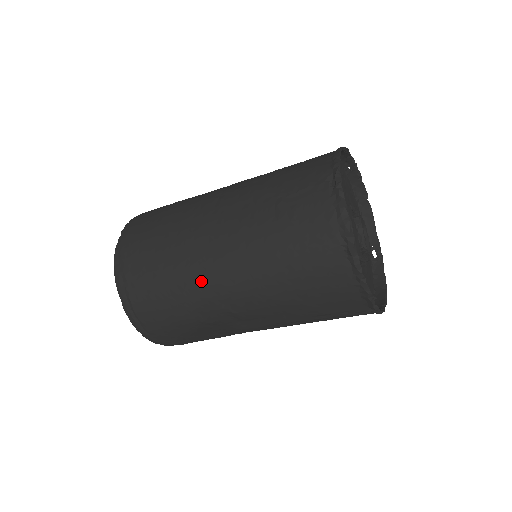
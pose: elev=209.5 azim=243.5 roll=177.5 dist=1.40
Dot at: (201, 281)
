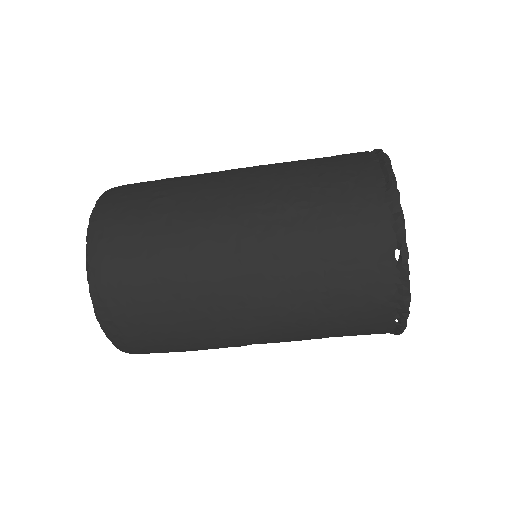
Dot at: (226, 336)
